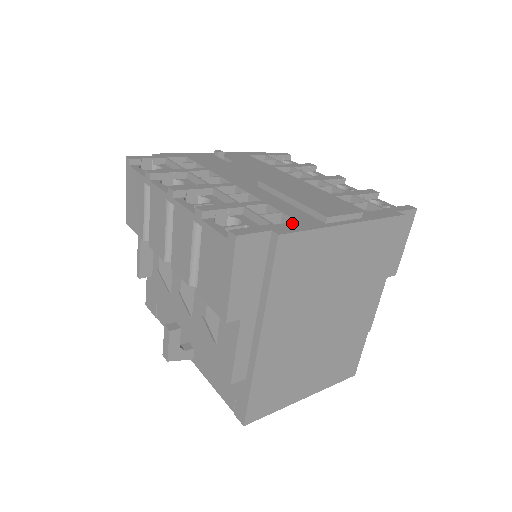
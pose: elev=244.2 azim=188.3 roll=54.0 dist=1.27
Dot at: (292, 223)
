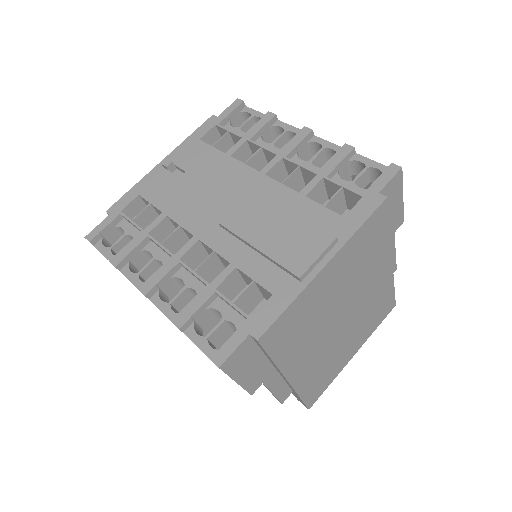
Dot at: (267, 303)
